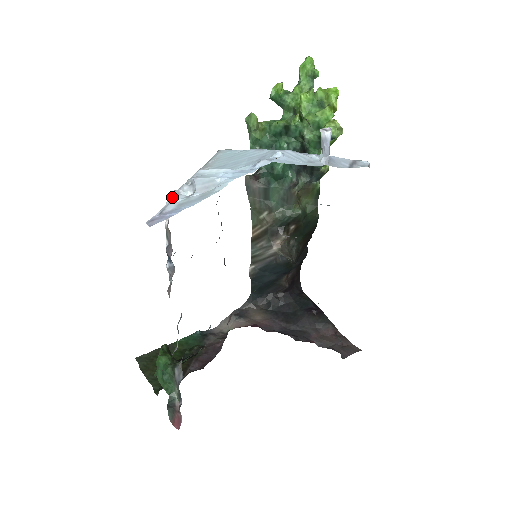
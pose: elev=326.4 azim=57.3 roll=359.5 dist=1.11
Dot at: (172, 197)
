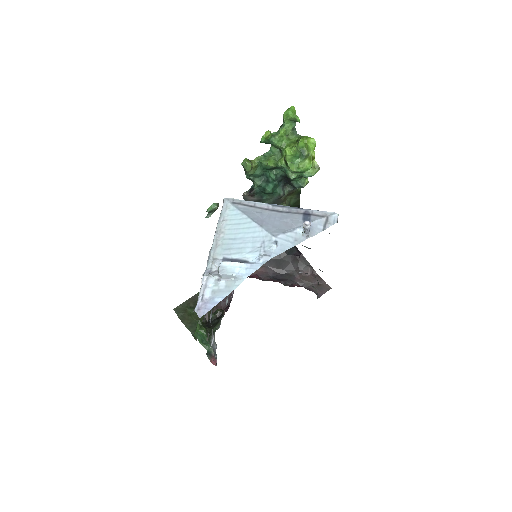
Dot at: (205, 279)
